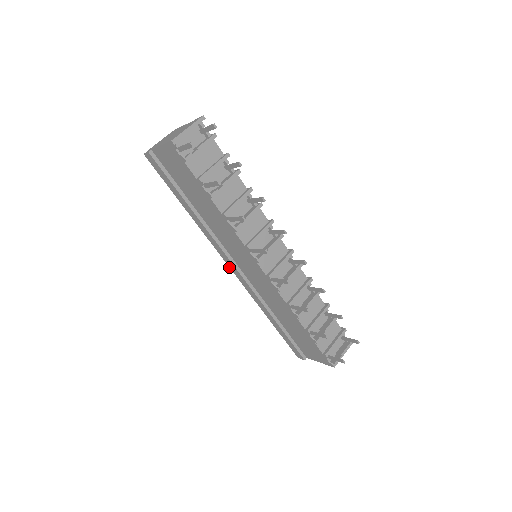
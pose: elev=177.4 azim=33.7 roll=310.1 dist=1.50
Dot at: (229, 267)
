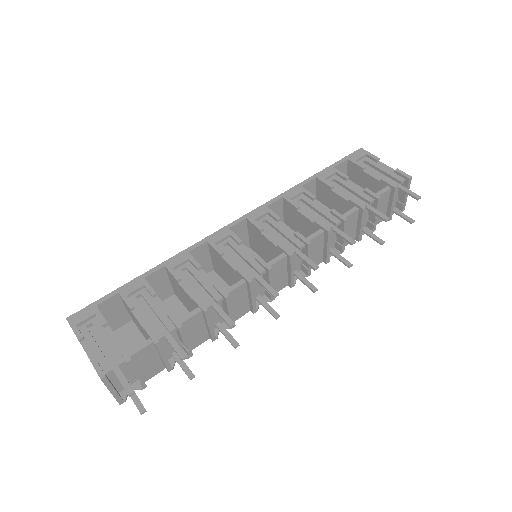
Dot at: occluded
